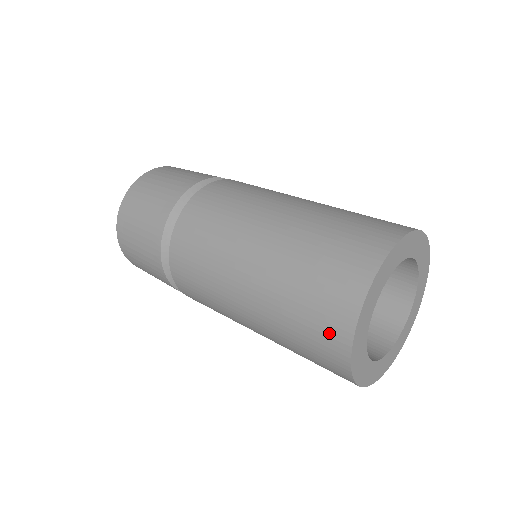
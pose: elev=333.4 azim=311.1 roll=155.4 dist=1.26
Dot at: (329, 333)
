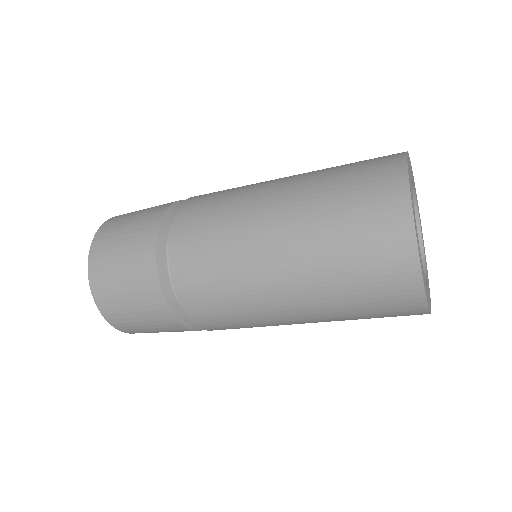
Dot at: (395, 282)
